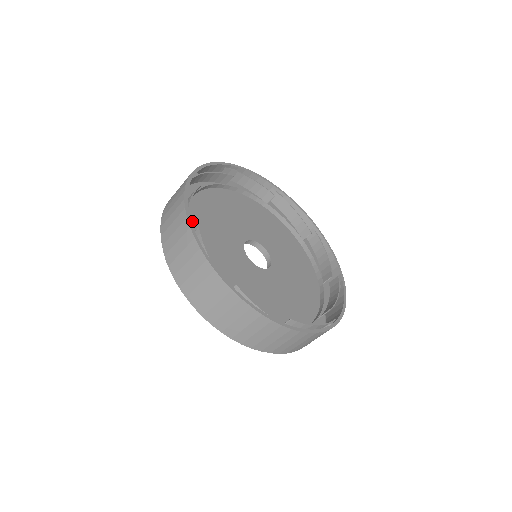
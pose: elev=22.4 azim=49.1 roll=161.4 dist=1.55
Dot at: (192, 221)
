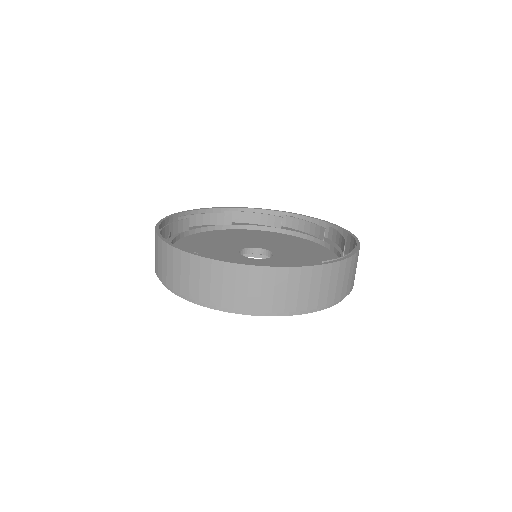
Dot at: (183, 244)
